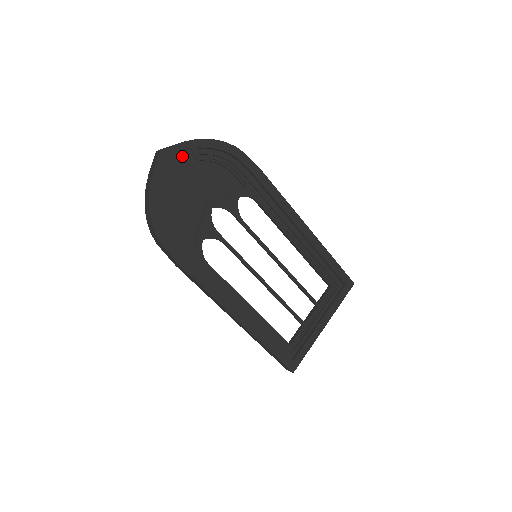
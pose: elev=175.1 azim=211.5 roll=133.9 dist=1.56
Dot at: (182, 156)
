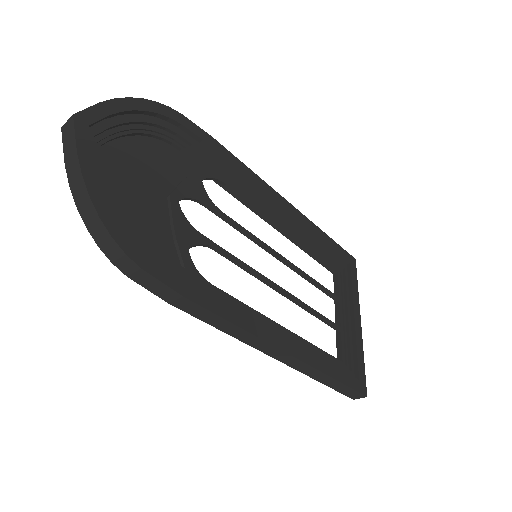
Dot at: (107, 126)
